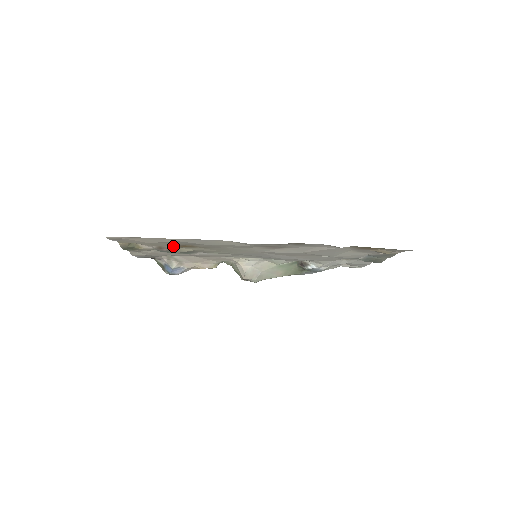
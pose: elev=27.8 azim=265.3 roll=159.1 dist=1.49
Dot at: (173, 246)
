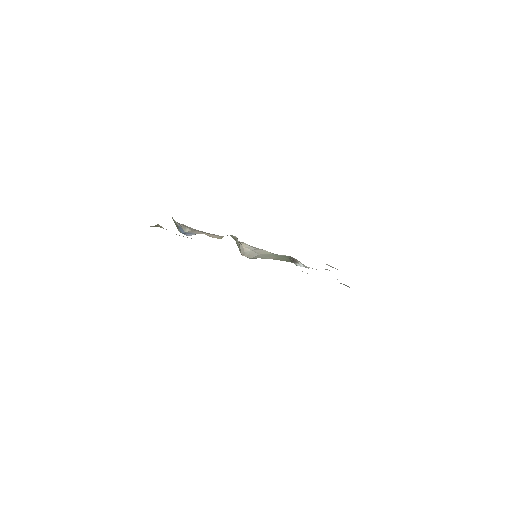
Dot at: occluded
